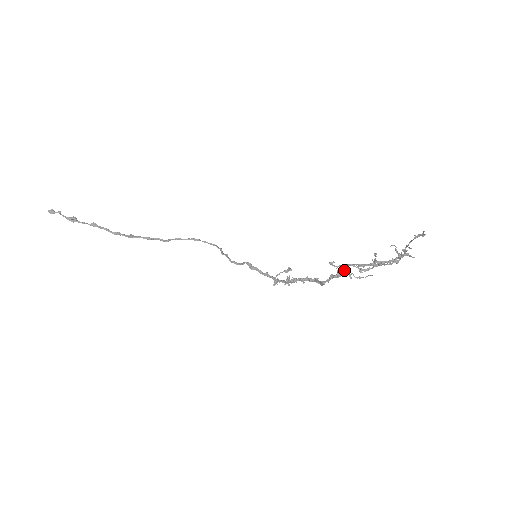
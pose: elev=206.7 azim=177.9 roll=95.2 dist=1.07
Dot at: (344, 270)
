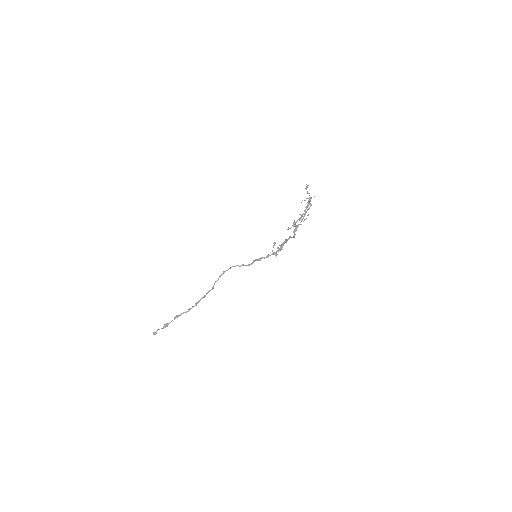
Dot at: (296, 226)
